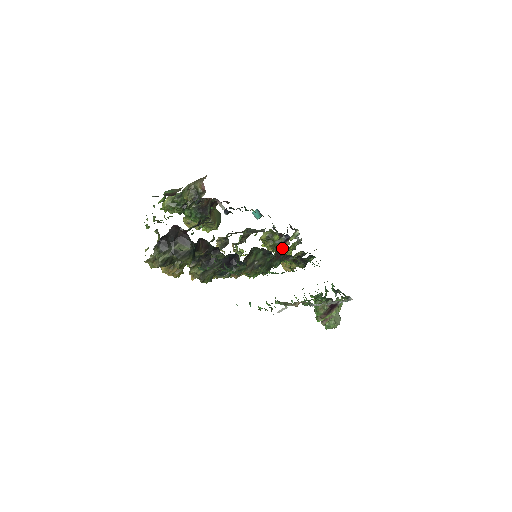
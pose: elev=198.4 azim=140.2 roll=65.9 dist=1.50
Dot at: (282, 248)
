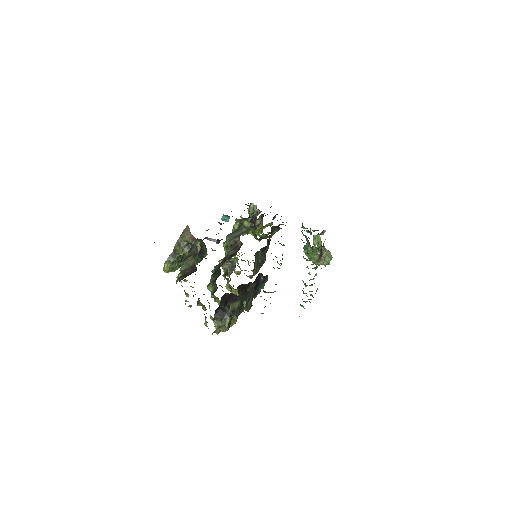
Dot at: occluded
